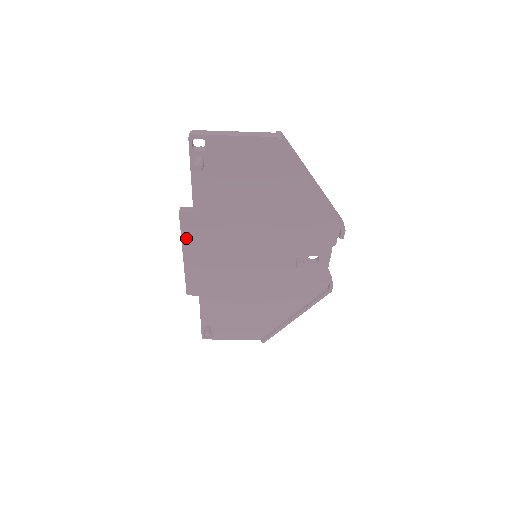
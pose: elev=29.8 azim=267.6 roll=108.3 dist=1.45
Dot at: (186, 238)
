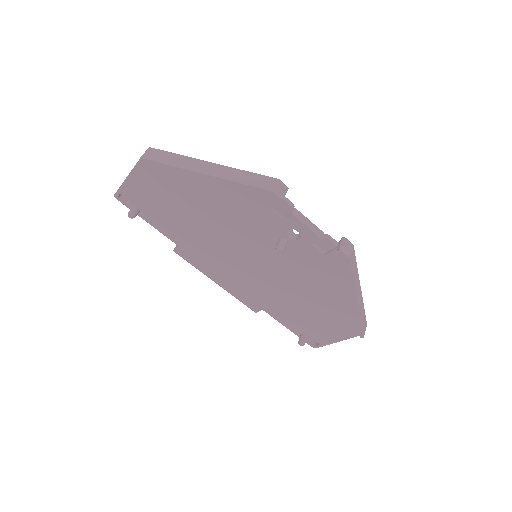
Dot at: (199, 267)
